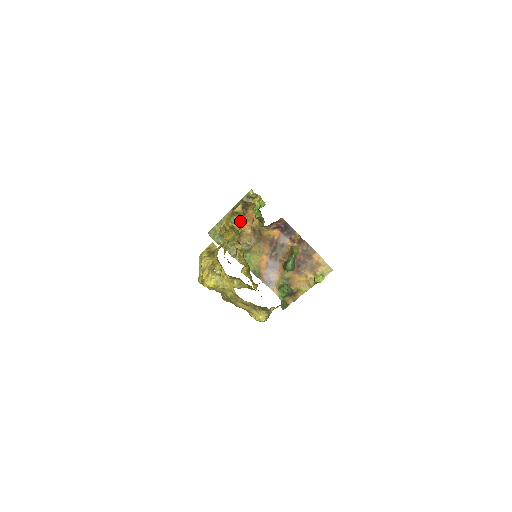
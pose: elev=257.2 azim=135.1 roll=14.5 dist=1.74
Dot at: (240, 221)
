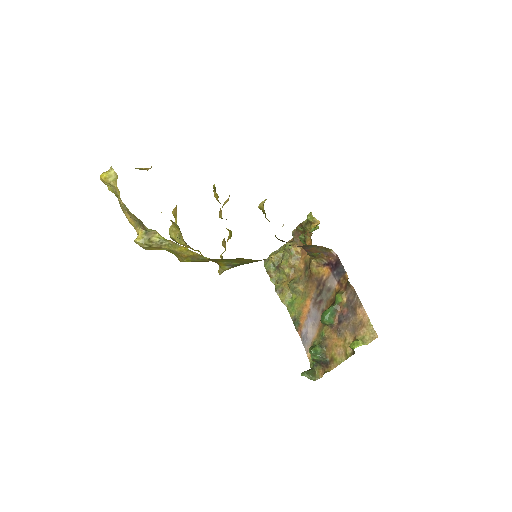
Dot at: (295, 251)
